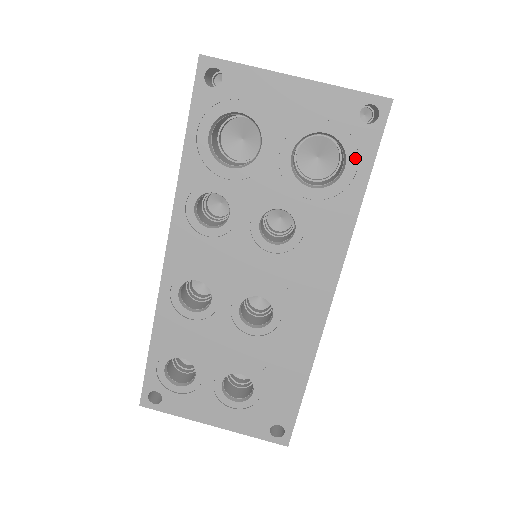
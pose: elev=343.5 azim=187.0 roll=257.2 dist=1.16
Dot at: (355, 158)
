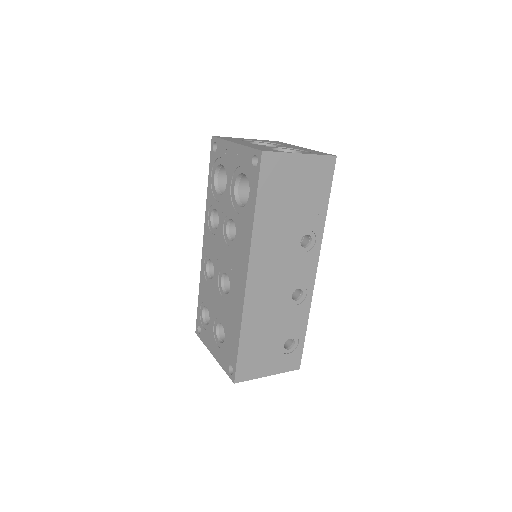
Dot at: (252, 188)
